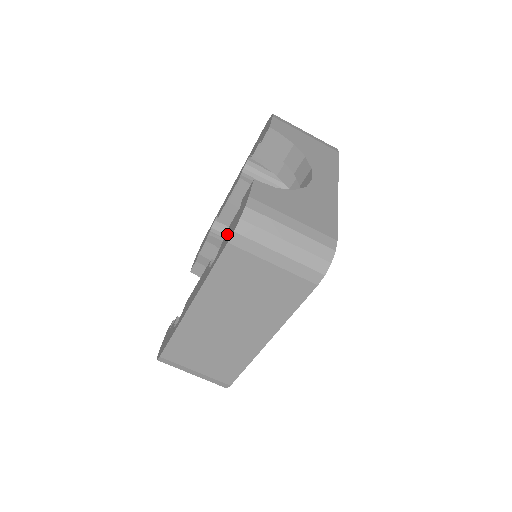
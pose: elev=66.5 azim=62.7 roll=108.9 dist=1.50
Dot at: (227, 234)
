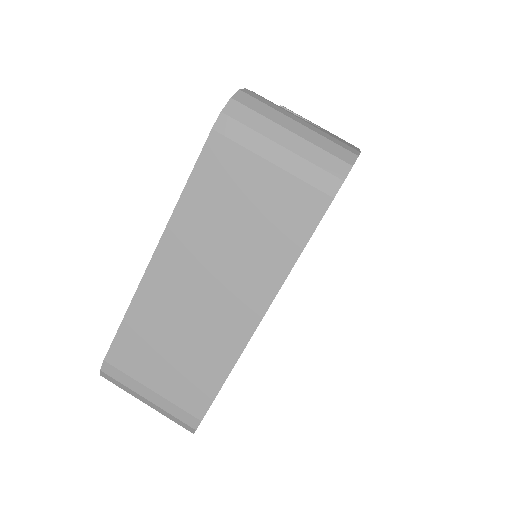
Dot at: occluded
